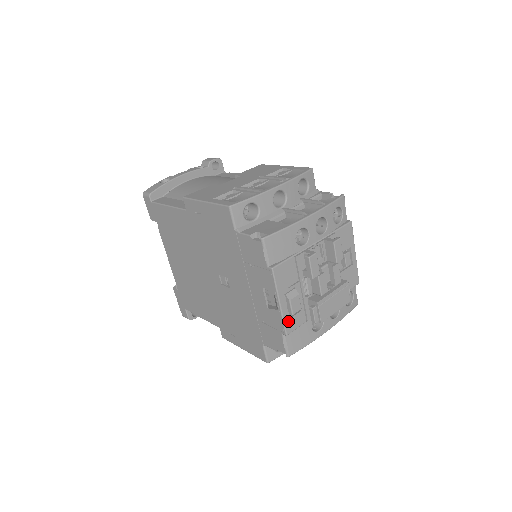
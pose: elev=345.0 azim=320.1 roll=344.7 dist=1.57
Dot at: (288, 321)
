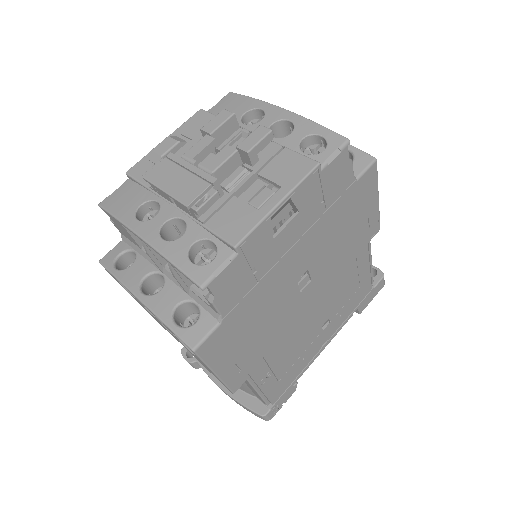
Dot at: (145, 163)
